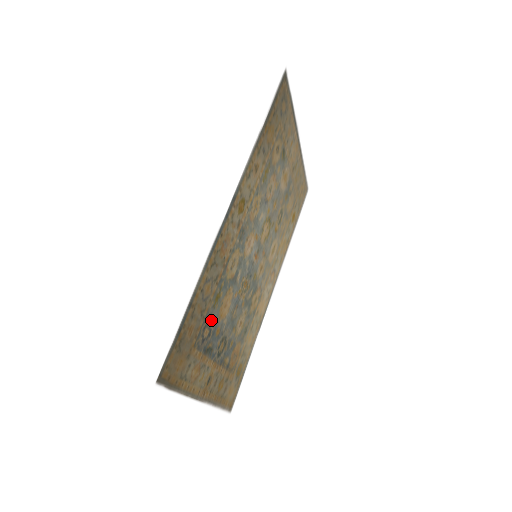
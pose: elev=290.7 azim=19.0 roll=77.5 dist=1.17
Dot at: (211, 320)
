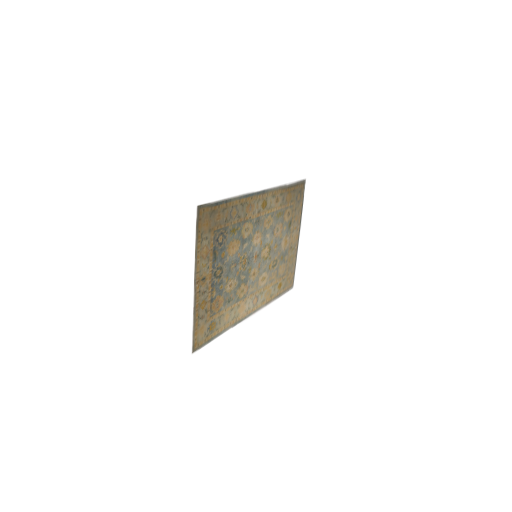
Dot at: (225, 237)
